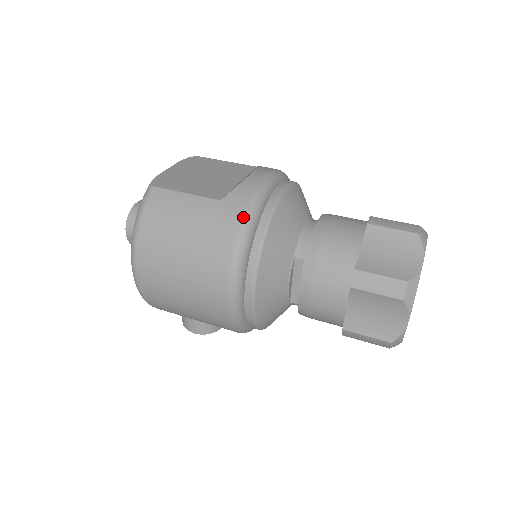
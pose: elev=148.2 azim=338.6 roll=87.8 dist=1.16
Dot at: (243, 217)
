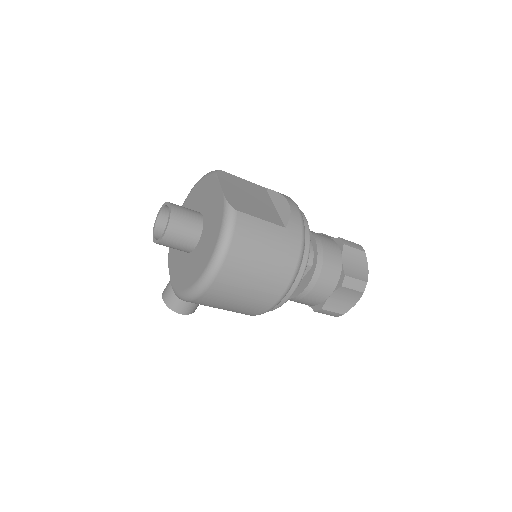
Dot at: (302, 242)
